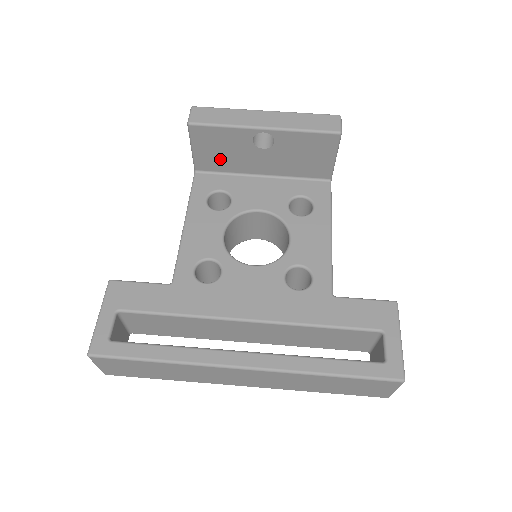
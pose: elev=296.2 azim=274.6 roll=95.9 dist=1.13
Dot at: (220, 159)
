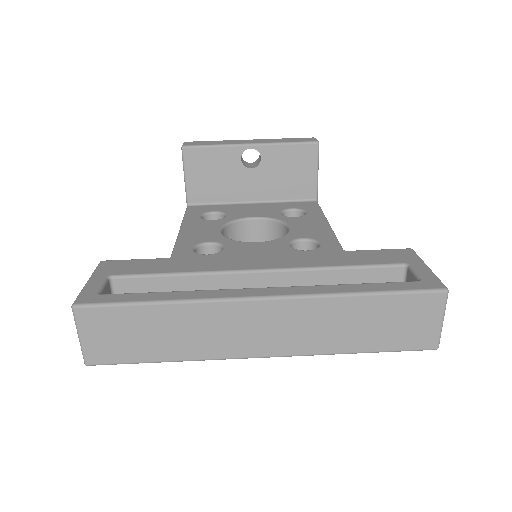
Dot at: (211, 186)
